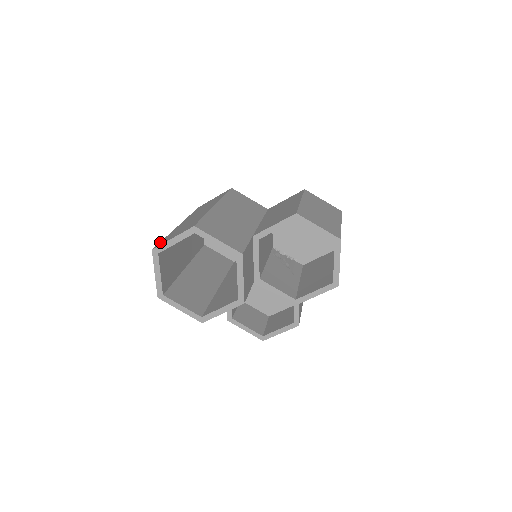
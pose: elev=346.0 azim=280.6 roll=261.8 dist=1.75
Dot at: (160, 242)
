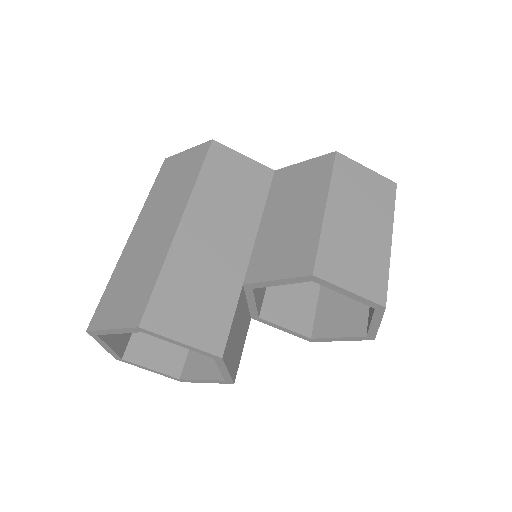
Dot at: (99, 305)
